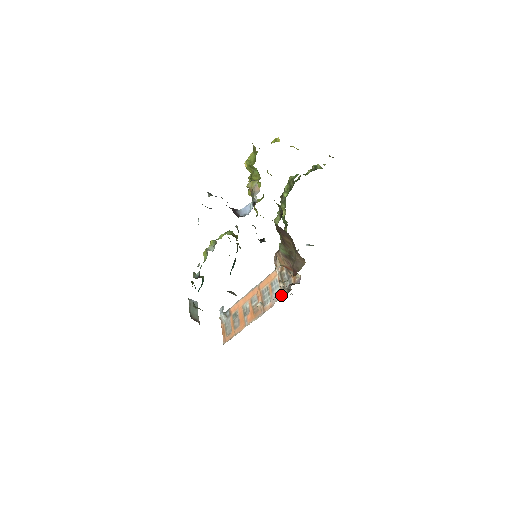
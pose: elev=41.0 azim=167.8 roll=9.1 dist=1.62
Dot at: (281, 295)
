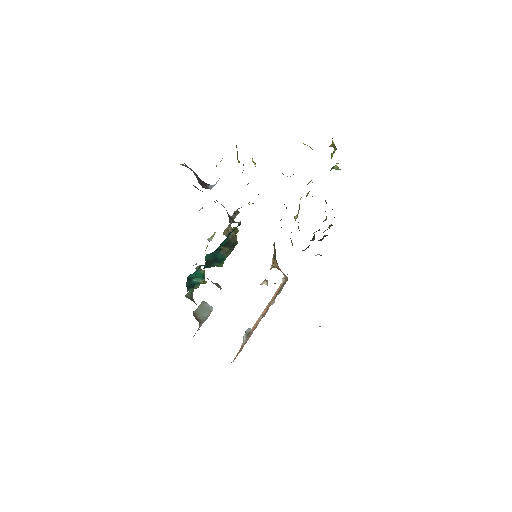
Dot at: (272, 302)
